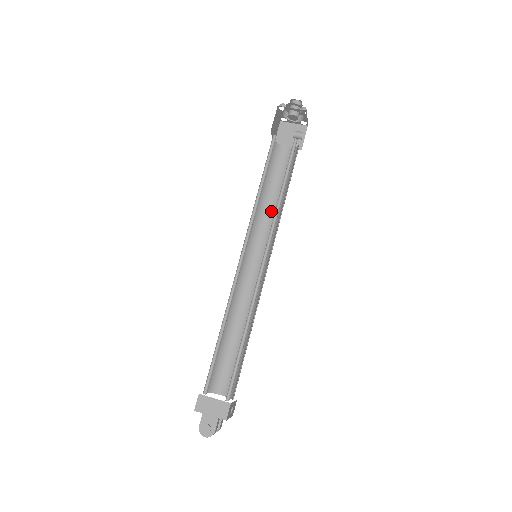
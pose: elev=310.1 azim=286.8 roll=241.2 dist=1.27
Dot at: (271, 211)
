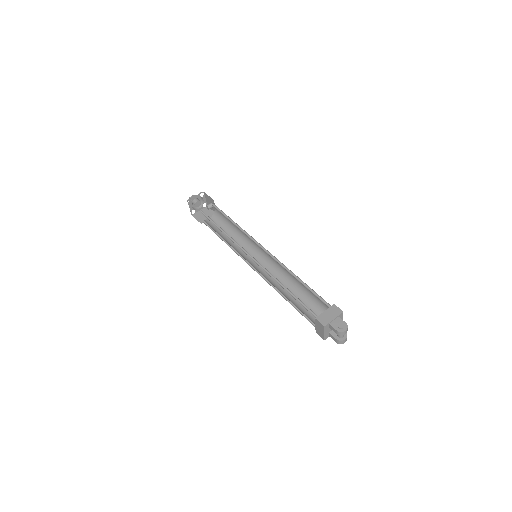
Dot at: occluded
